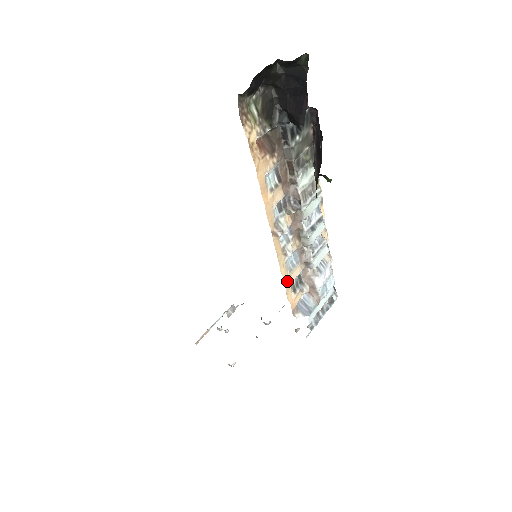
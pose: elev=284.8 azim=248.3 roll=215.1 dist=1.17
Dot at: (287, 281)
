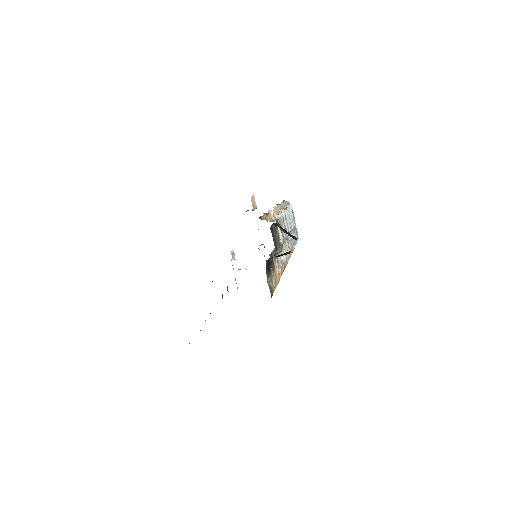
Dot at: (289, 256)
